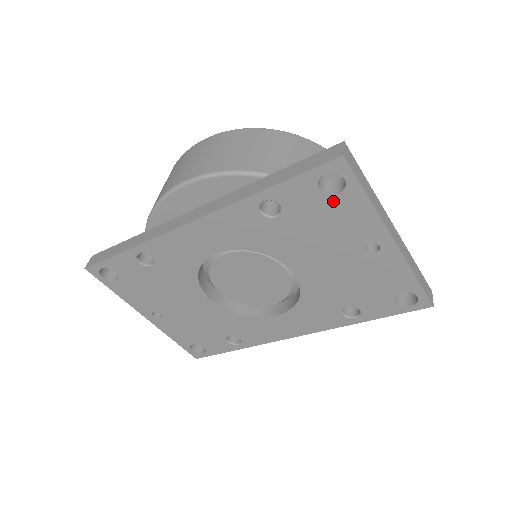
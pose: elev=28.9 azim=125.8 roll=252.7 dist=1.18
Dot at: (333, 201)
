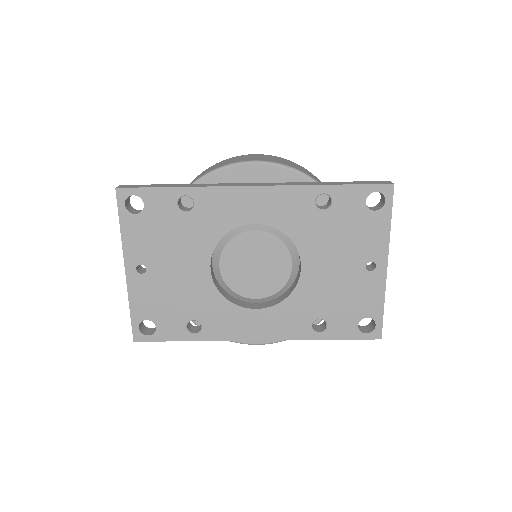
Dot at: (368, 215)
